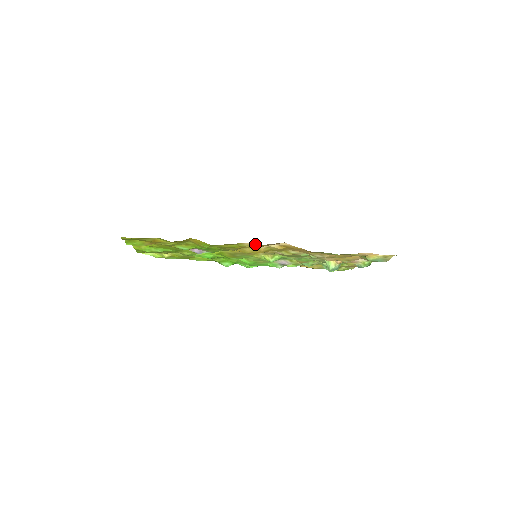
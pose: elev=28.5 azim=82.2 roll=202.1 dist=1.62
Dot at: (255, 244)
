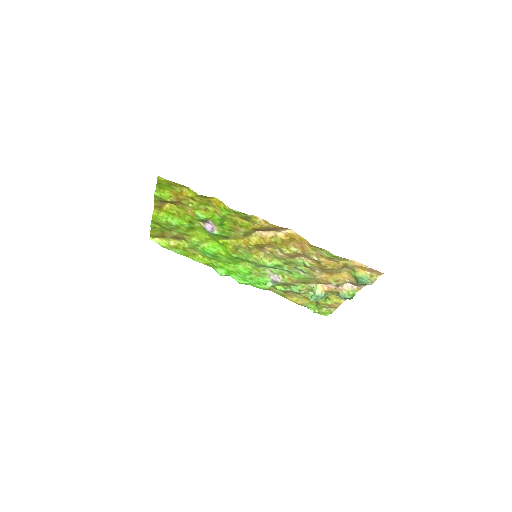
Dot at: (266, 222)
